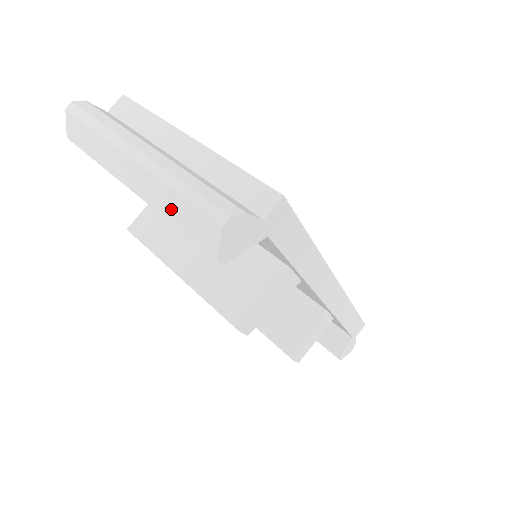
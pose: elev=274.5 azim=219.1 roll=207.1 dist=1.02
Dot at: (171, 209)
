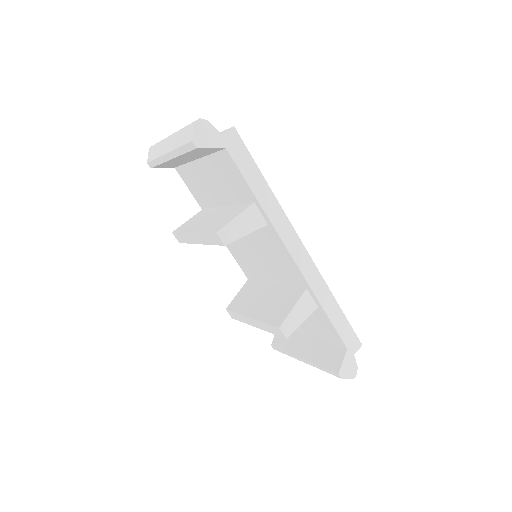
Dot at: (179, 140)
